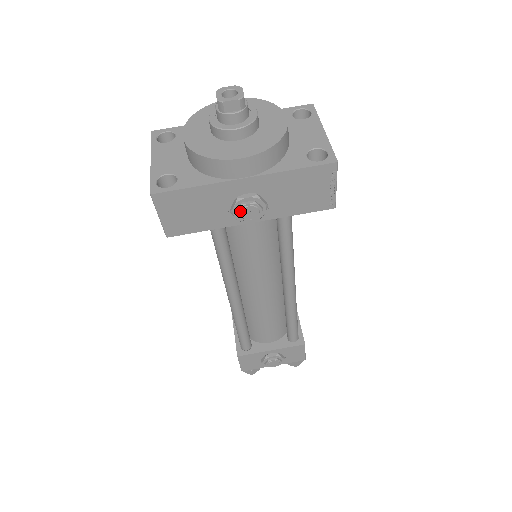
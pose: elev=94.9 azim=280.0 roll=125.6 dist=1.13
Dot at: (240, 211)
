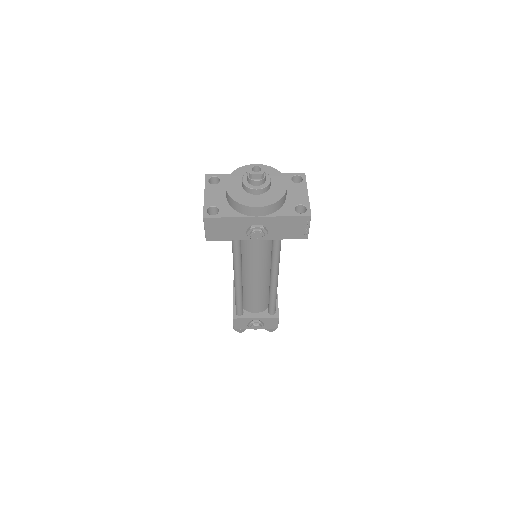
Dot at: (252, 234)
